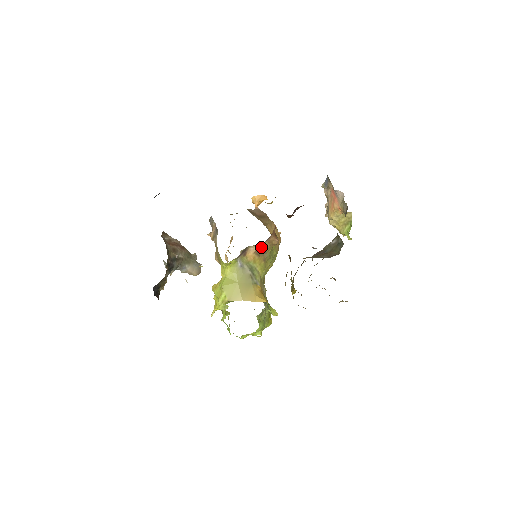
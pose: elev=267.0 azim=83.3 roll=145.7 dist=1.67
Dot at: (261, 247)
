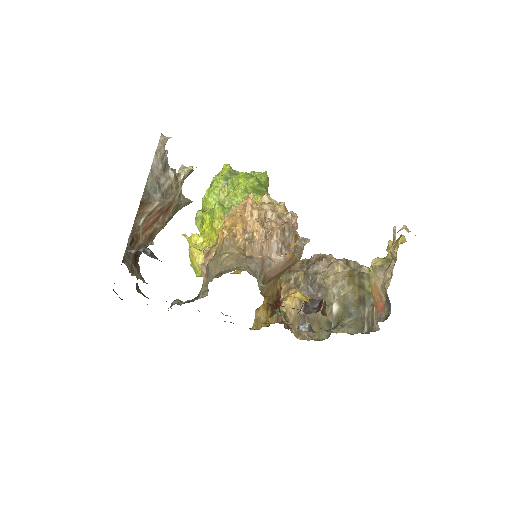
Dot at: occluded
